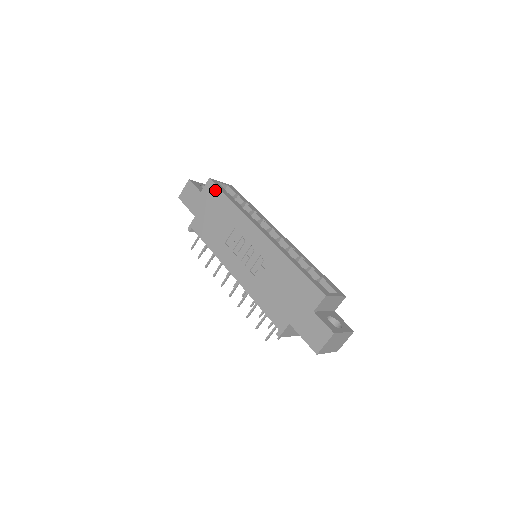
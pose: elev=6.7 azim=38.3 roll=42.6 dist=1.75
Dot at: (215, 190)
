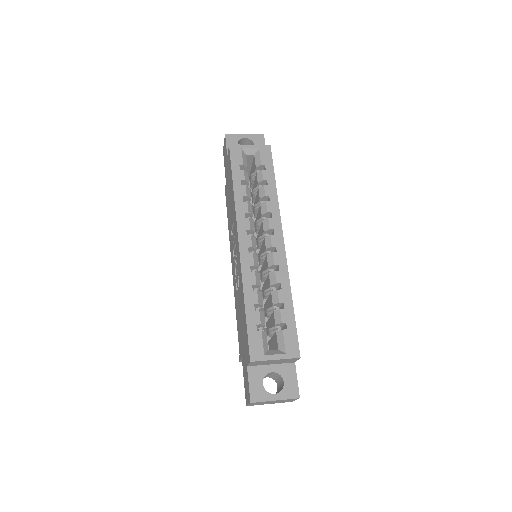
Dot at: (230, 164)
